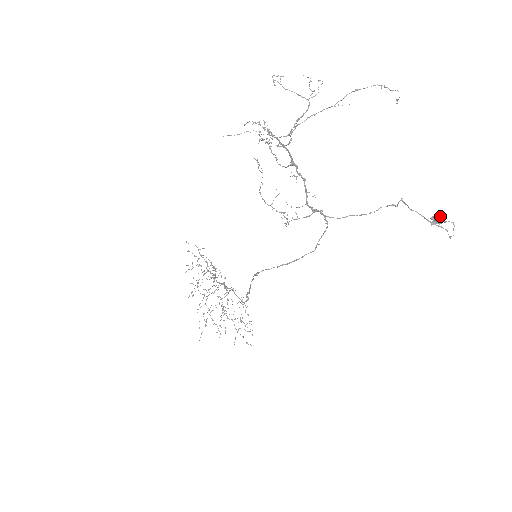
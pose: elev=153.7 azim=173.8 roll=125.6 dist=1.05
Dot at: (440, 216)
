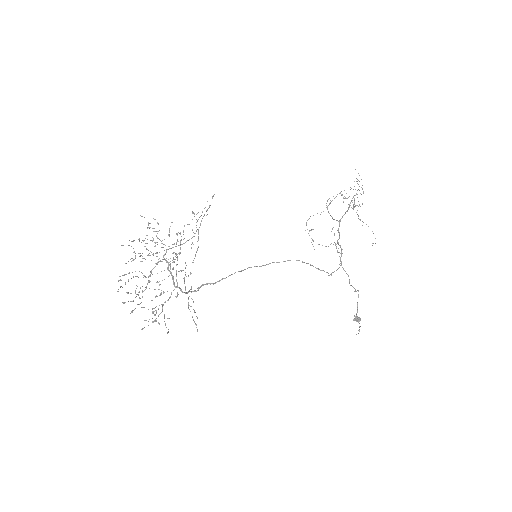
Dot at: occluded
